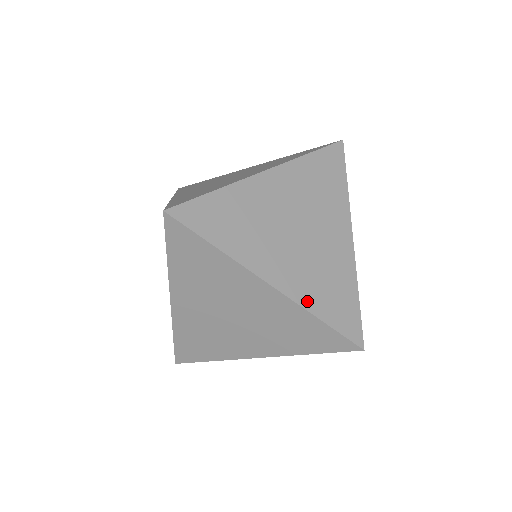
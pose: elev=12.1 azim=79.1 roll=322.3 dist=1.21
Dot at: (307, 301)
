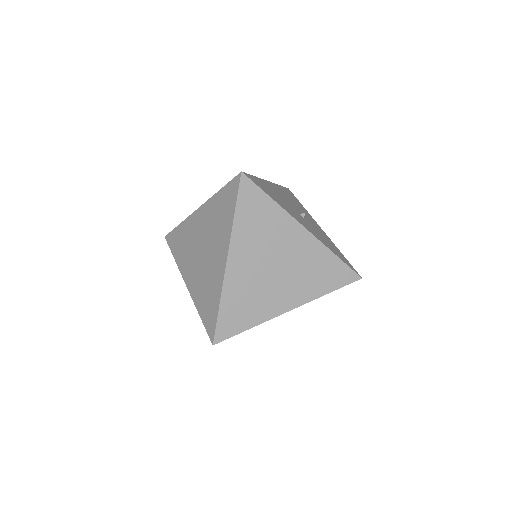
Dot at: occluded
